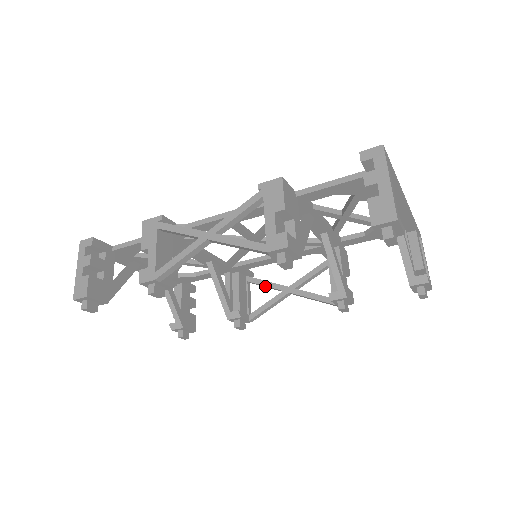
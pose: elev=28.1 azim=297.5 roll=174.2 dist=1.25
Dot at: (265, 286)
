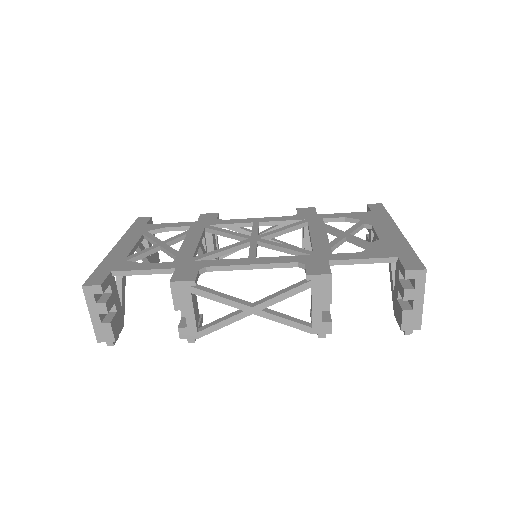
Dot at: occluded
